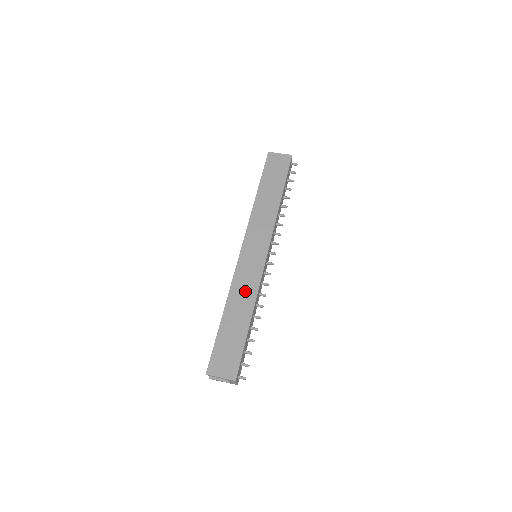
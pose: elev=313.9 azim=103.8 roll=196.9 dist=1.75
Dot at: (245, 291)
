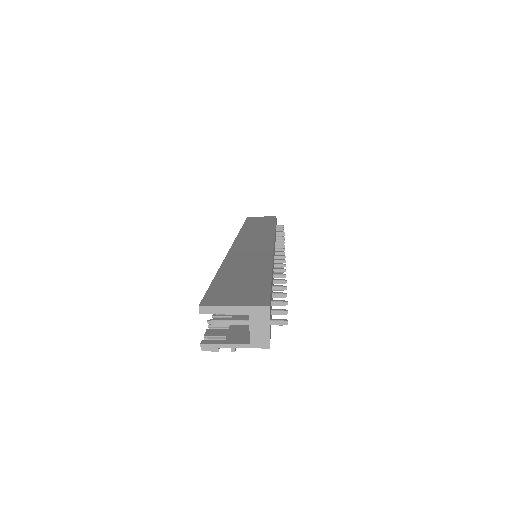
Dot at: (252, 257)
